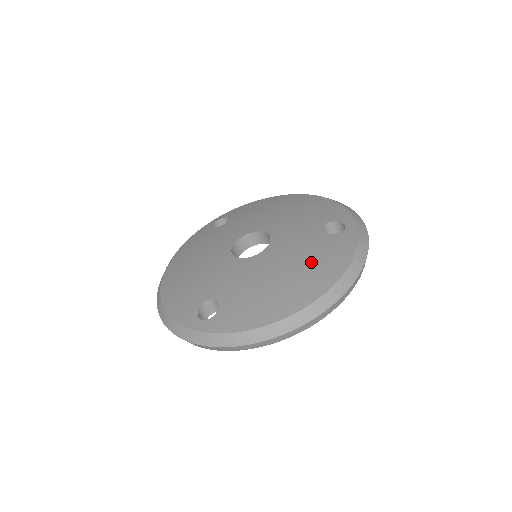
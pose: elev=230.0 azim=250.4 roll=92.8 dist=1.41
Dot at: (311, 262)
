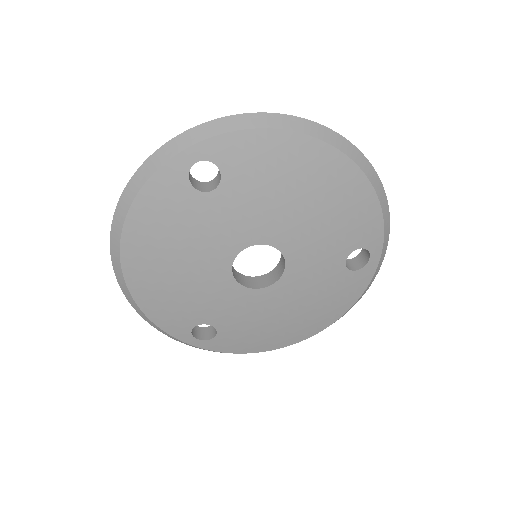
Dot at: (320, 306)
